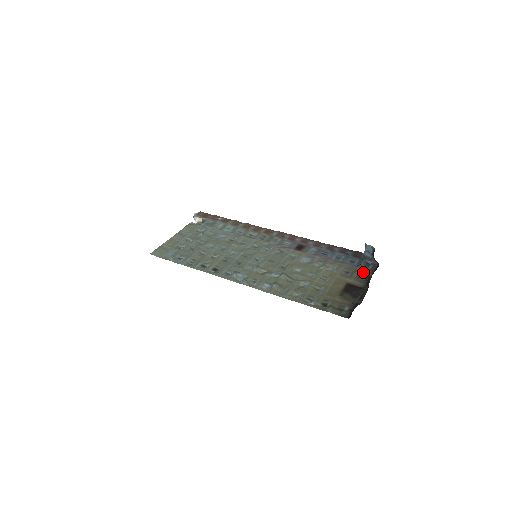
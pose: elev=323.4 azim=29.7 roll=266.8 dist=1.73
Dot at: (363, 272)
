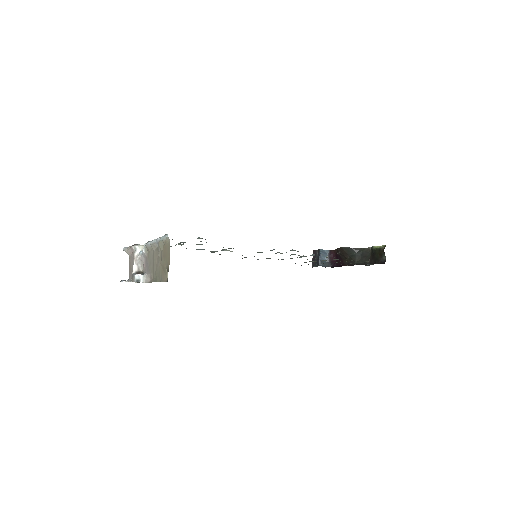
Dot at: occluded
